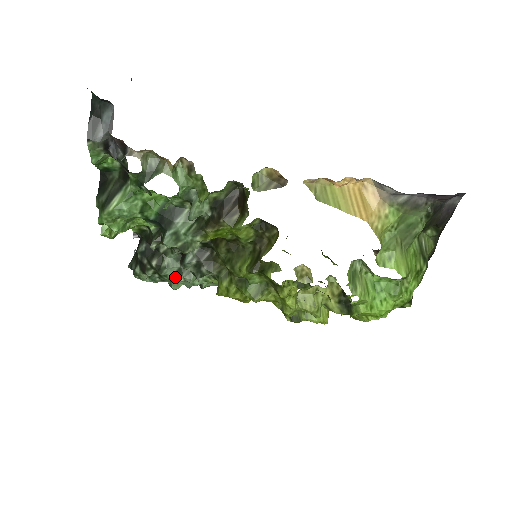
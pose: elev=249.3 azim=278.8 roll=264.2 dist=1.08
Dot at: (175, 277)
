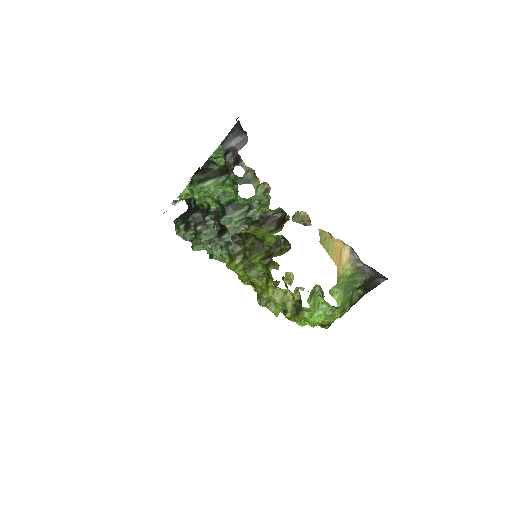
Dot at: (206, 243)
